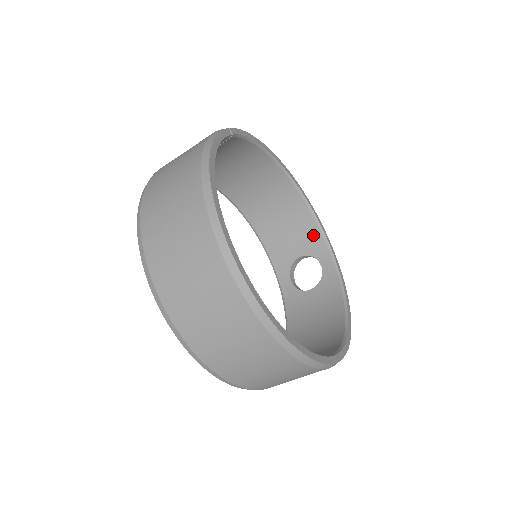
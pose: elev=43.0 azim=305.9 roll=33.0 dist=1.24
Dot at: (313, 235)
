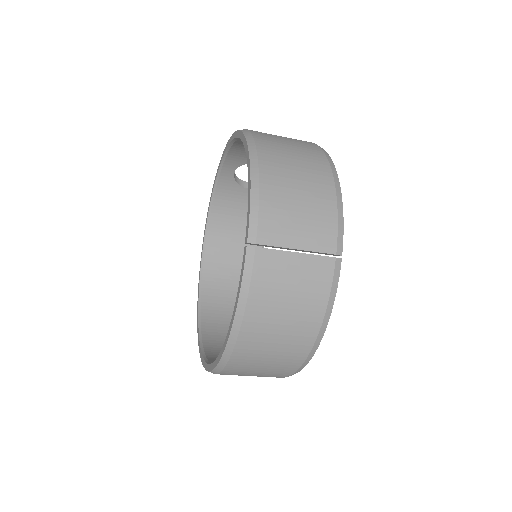
Dot at: occluded
